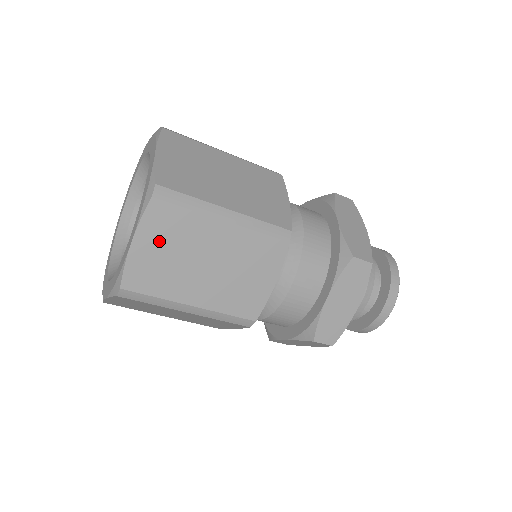
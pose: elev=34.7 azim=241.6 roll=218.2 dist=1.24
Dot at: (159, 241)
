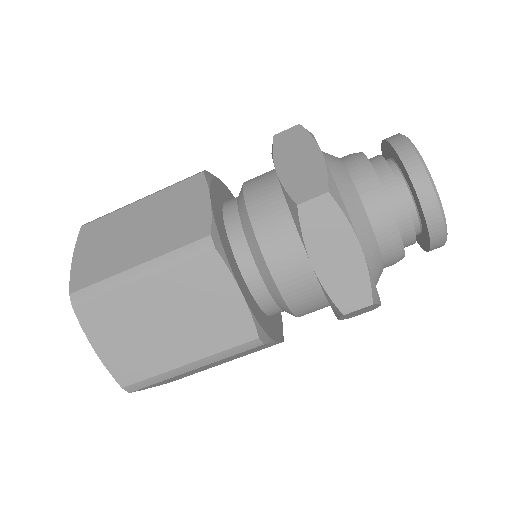
Dot at: (111, 334)
